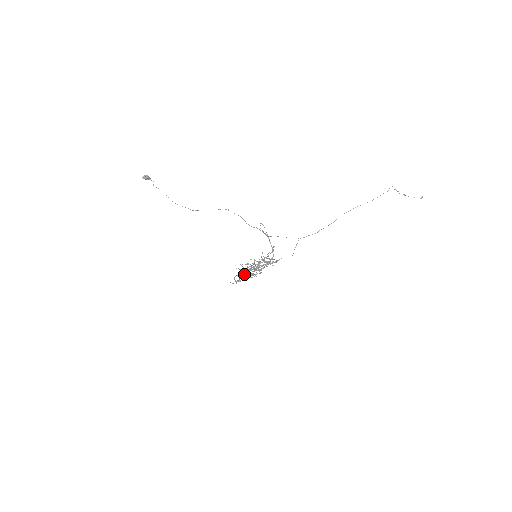
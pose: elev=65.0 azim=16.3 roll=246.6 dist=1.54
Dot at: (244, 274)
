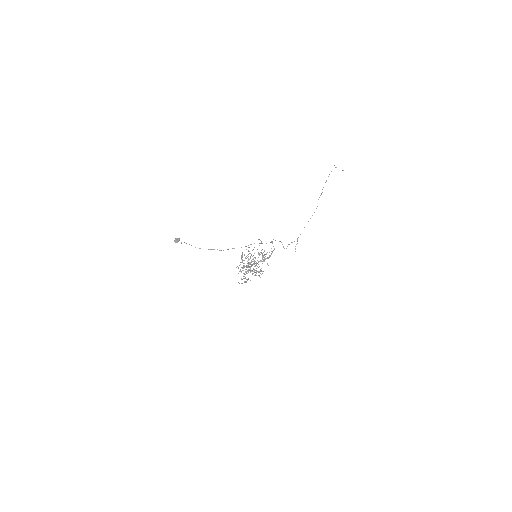
Dot at: (260, 277)
